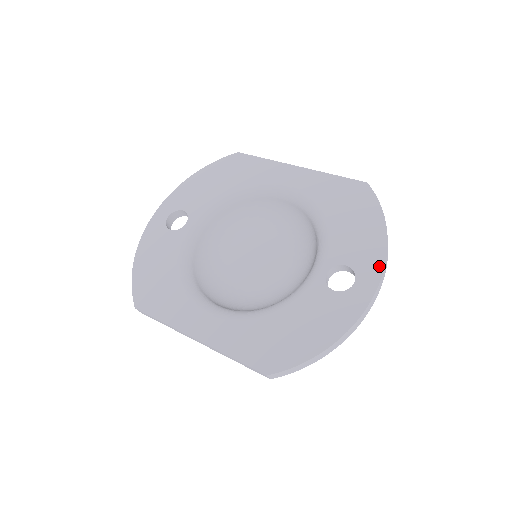
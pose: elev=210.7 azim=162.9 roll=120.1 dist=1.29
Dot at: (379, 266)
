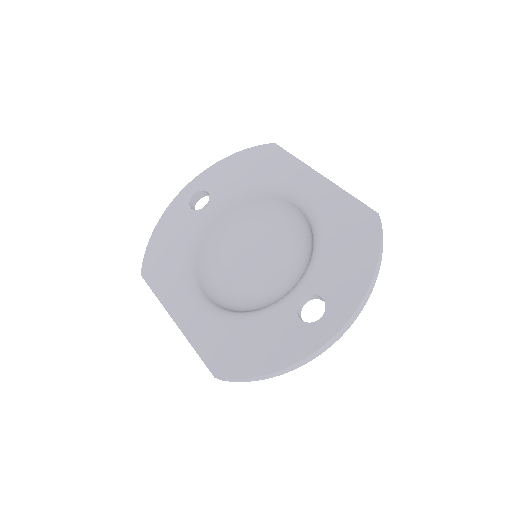
Dot at: (350, 309)
